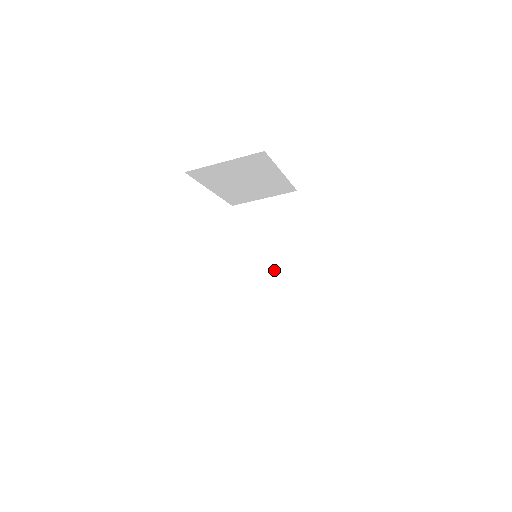
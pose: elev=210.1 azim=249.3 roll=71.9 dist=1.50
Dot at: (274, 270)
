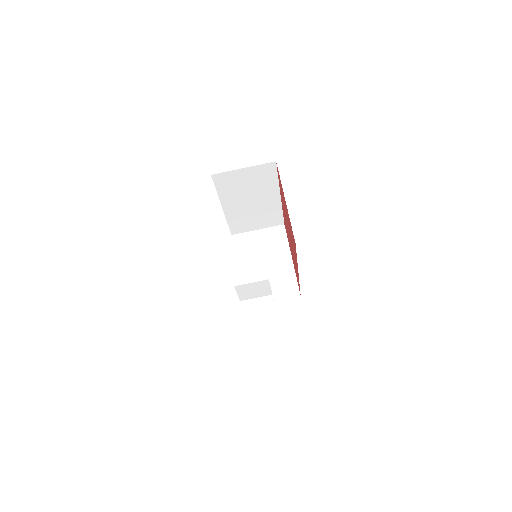
Dot at: occluded
